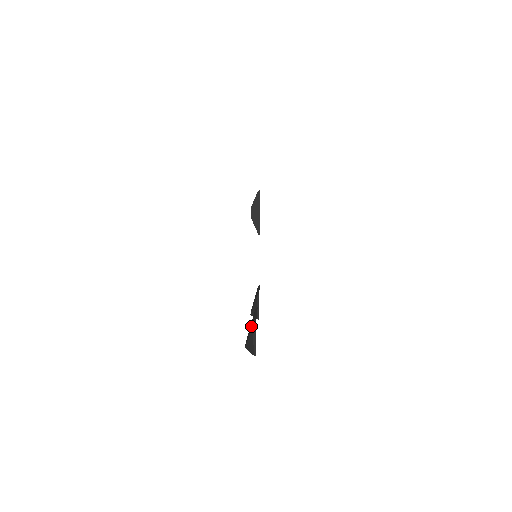
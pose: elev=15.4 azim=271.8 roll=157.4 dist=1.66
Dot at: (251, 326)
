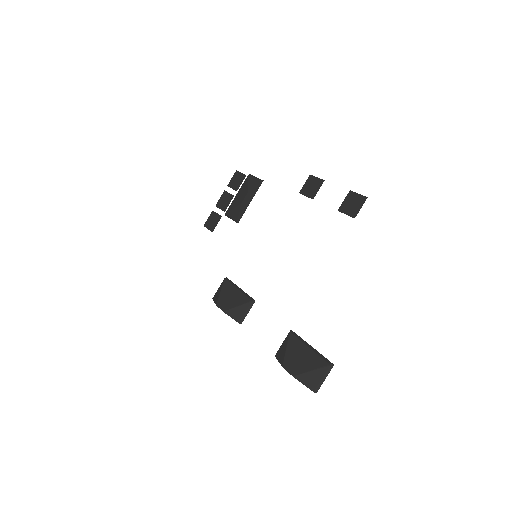
Dot at: (308, 358)
